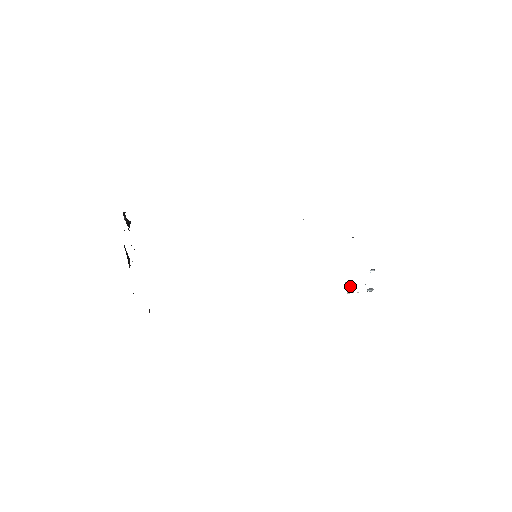
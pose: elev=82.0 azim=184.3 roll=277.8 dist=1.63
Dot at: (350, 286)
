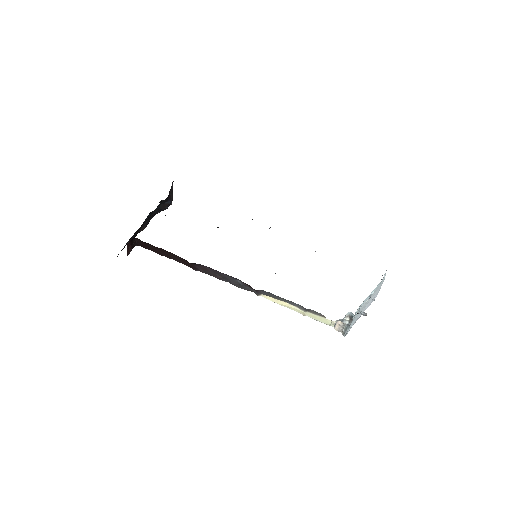
Dot at: (341, 322)
